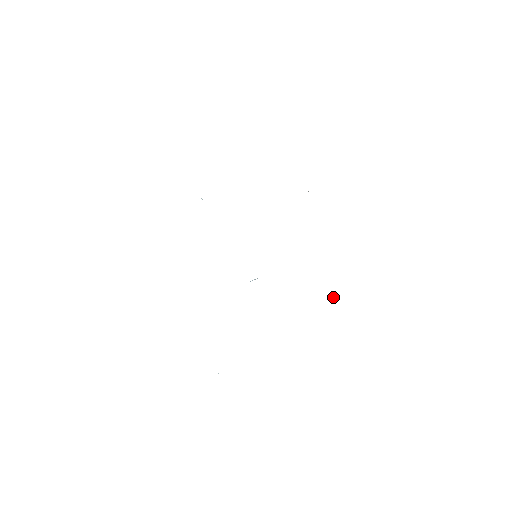
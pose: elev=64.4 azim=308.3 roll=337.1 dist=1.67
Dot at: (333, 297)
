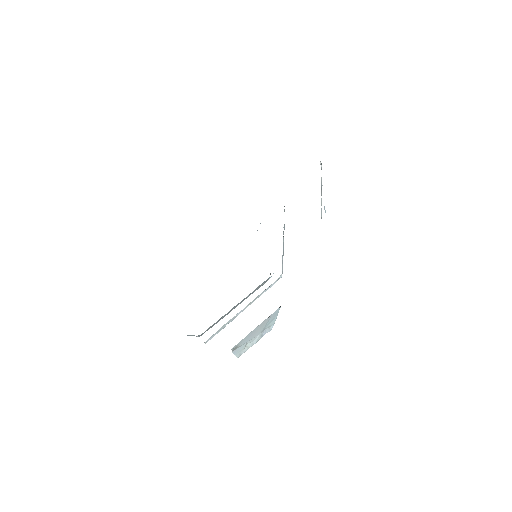
Dot at: (324, 208)
